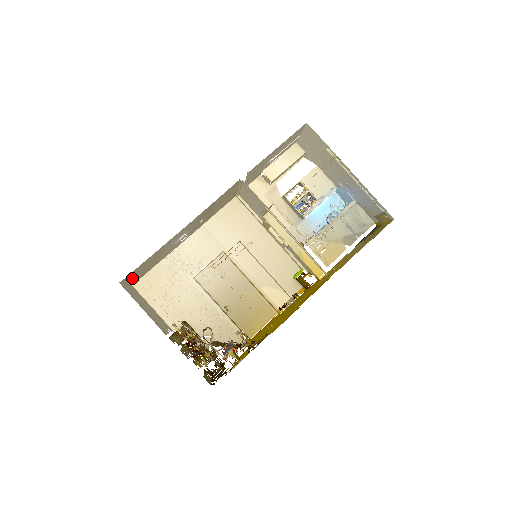
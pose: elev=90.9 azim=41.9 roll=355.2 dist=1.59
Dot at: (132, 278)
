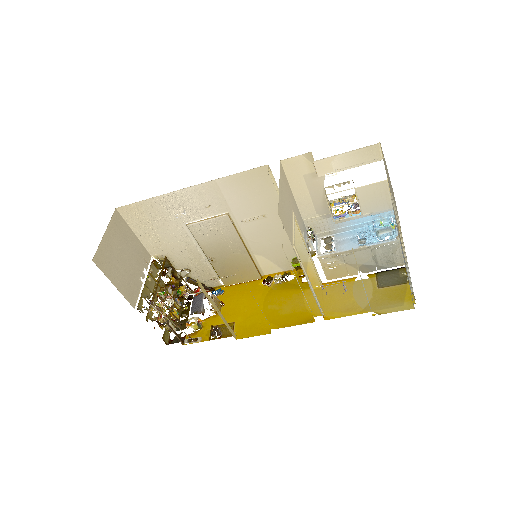
Dot at: occluded
